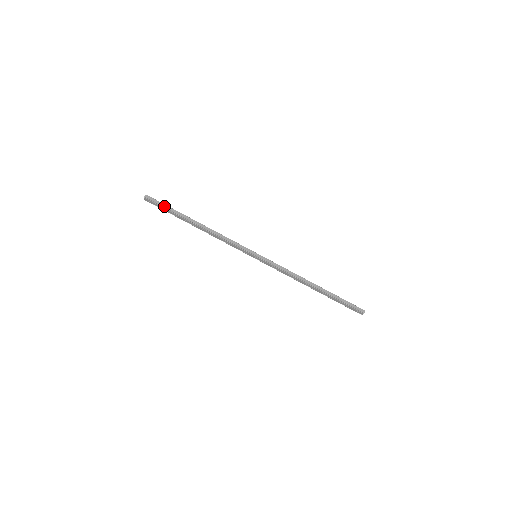
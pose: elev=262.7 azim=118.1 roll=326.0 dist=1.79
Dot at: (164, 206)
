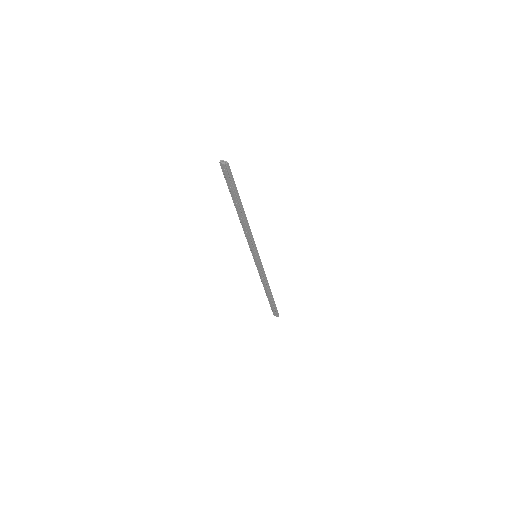
Dot at: (234, 183)
